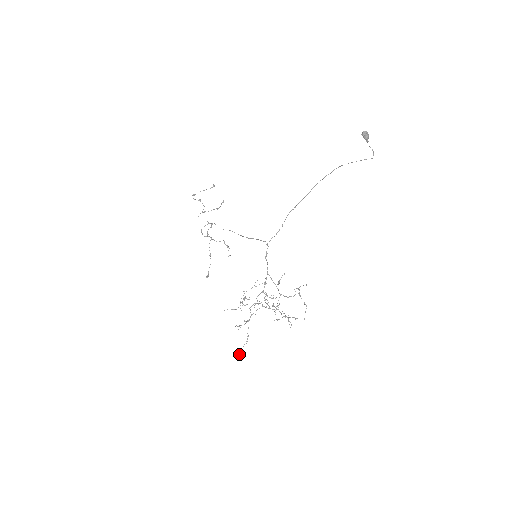
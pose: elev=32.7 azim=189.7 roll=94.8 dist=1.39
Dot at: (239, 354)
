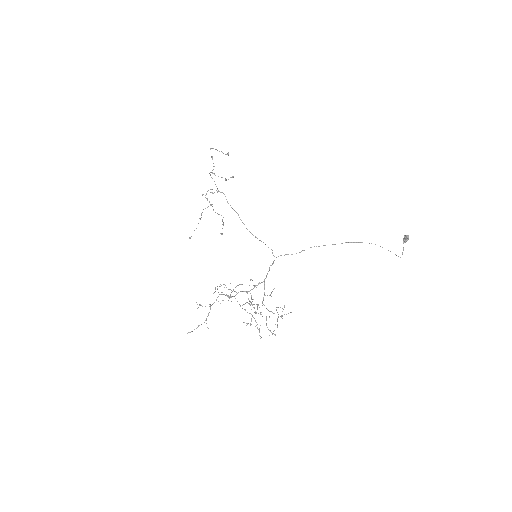
Dot at: (190, 332)
